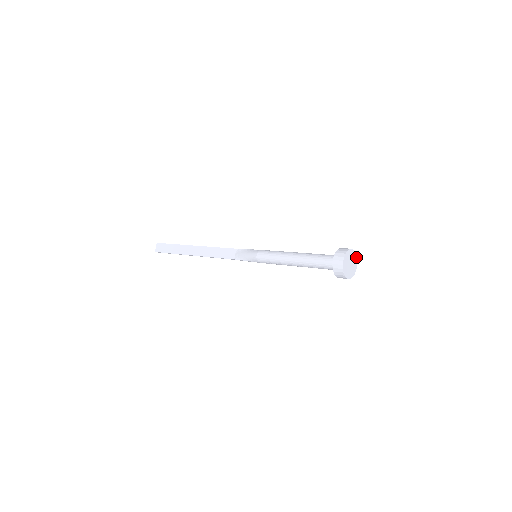
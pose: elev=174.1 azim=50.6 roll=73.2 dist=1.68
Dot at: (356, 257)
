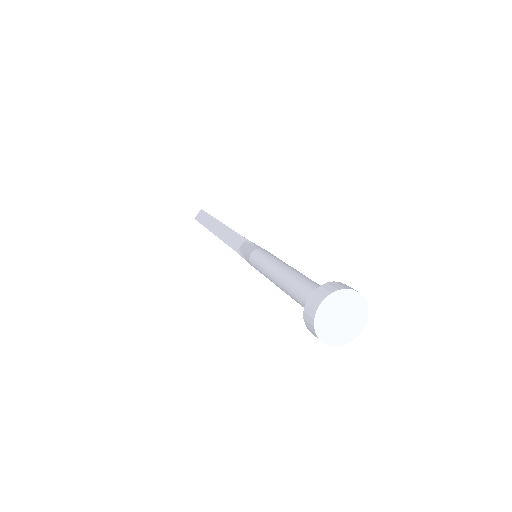
Dot at: (366, 311)
